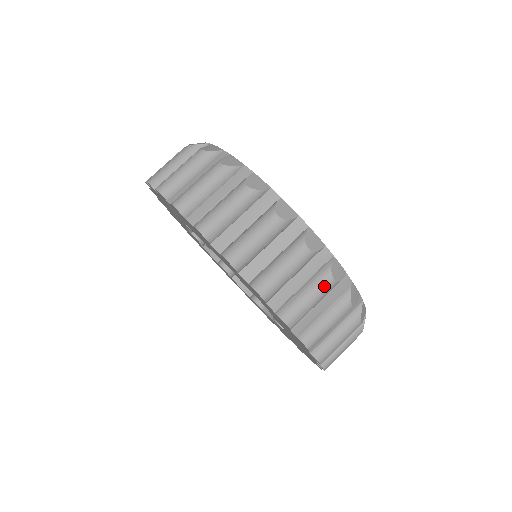
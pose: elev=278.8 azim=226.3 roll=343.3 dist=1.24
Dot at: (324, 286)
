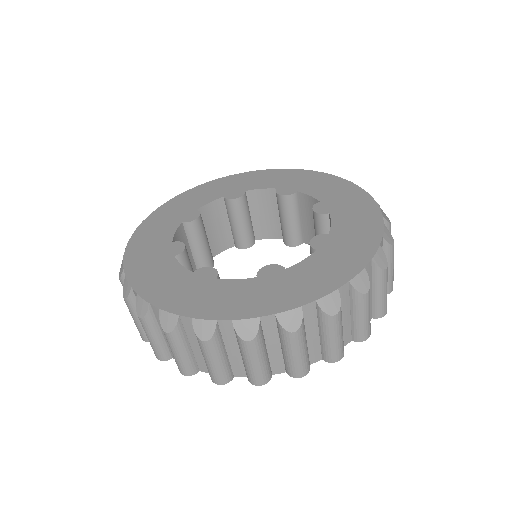
Dot at: occluded
